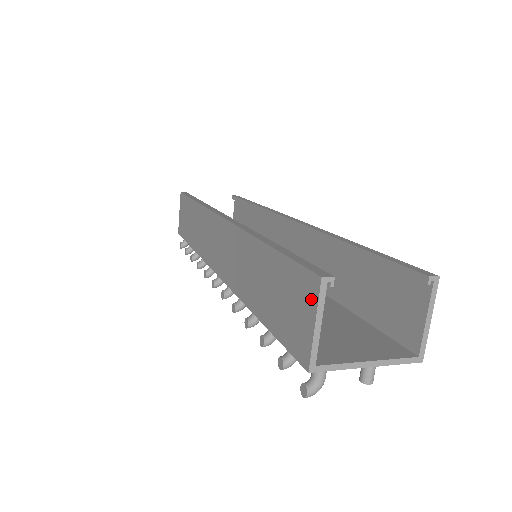
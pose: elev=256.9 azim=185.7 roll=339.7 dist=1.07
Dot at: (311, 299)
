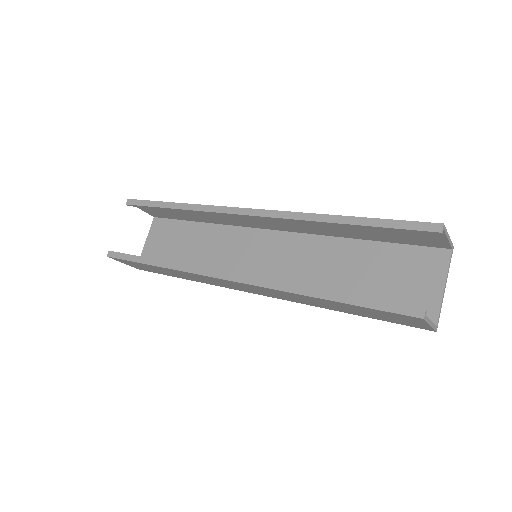
Dot at: (418, 321)
